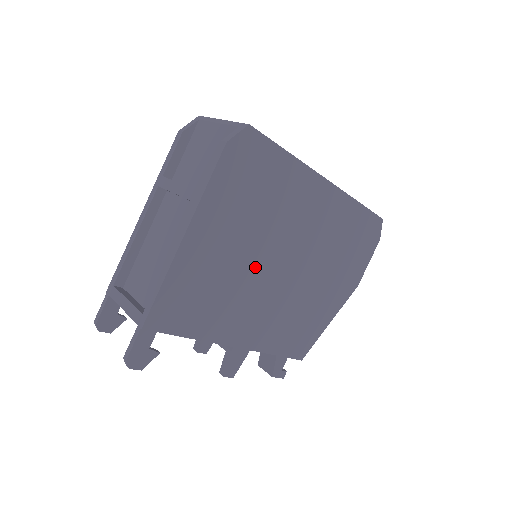
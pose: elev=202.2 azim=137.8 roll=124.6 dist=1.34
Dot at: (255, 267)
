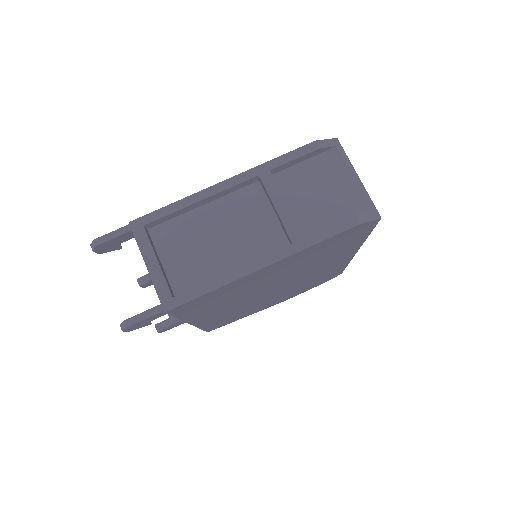
Dot at: (264, 287)
